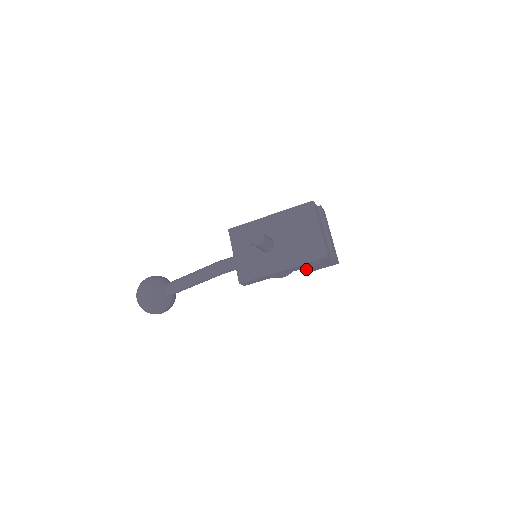
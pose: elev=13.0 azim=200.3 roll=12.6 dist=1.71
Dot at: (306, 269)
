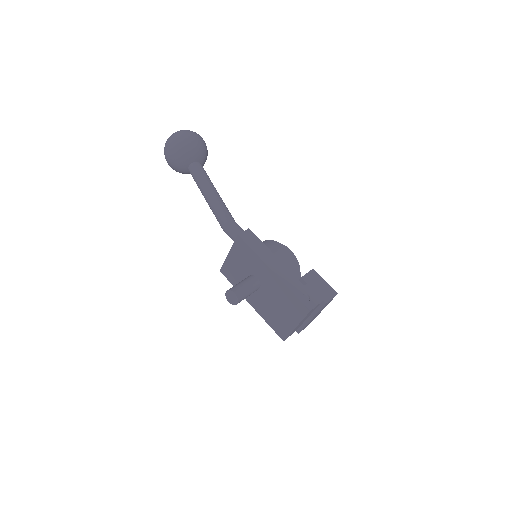
Dot at: occluded
